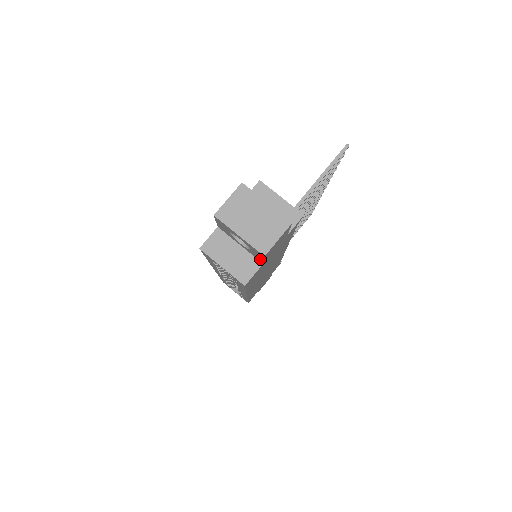
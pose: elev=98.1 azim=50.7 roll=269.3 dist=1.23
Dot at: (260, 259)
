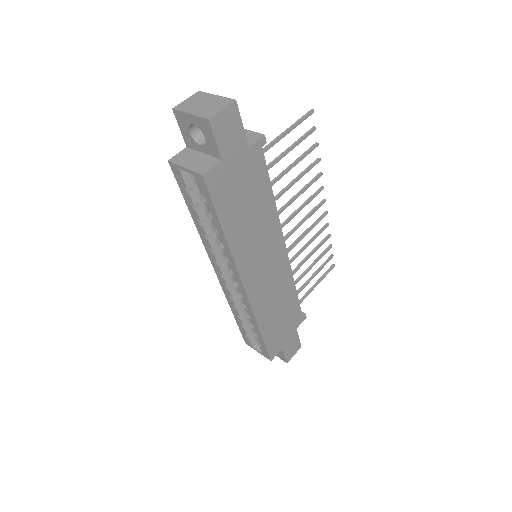
Dot at: (216, 149)
